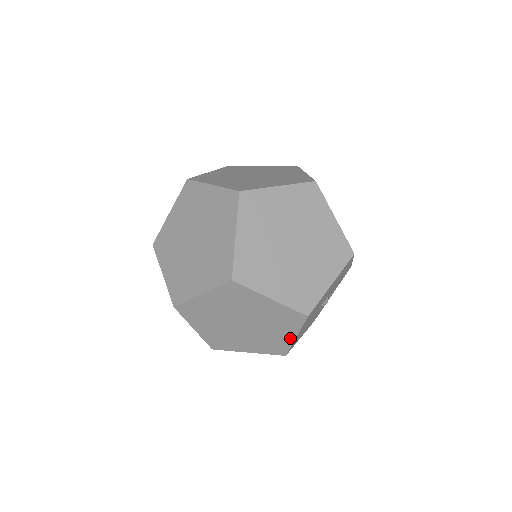
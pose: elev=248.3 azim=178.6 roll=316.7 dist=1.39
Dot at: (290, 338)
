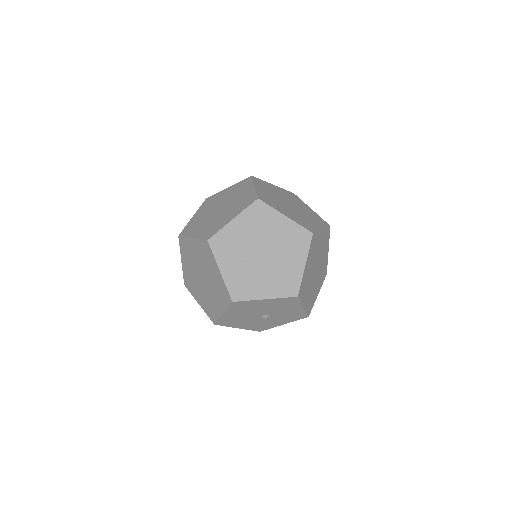
Dot at: (220, 311)
